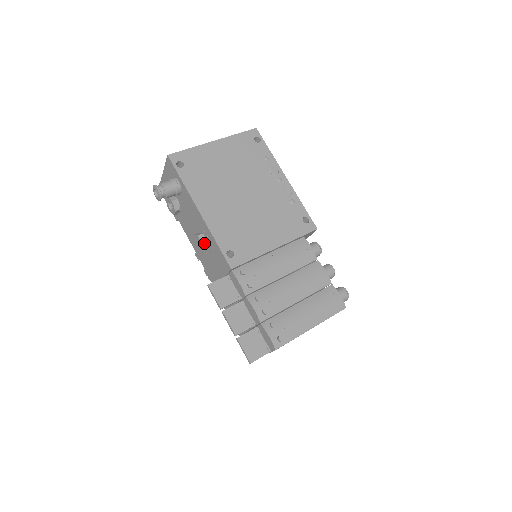
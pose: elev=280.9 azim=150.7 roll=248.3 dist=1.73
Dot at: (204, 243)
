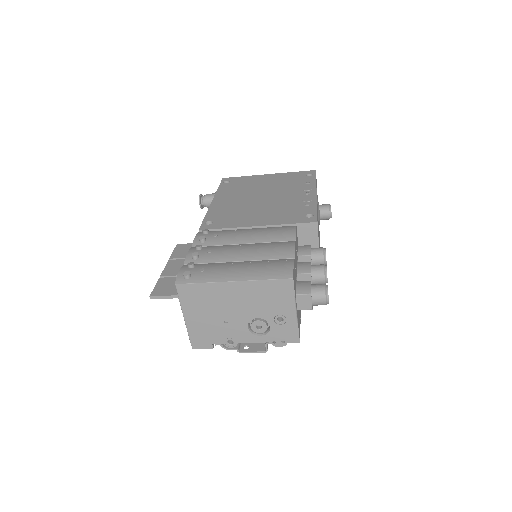
Dot at: occluded
